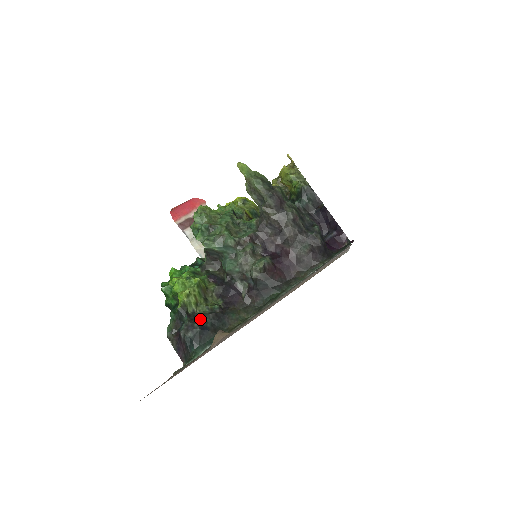
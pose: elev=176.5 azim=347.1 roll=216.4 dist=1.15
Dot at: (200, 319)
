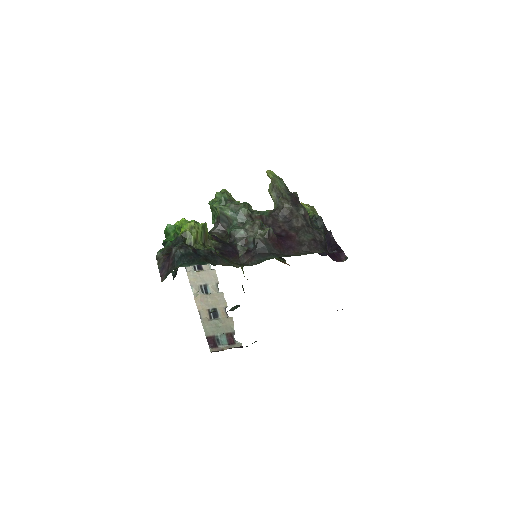
Dot at: (195, 248)
